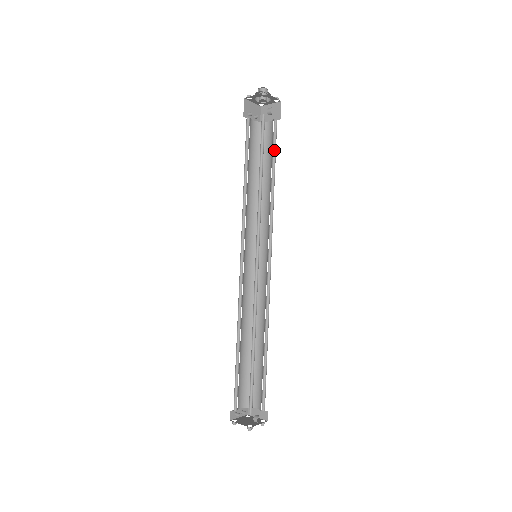
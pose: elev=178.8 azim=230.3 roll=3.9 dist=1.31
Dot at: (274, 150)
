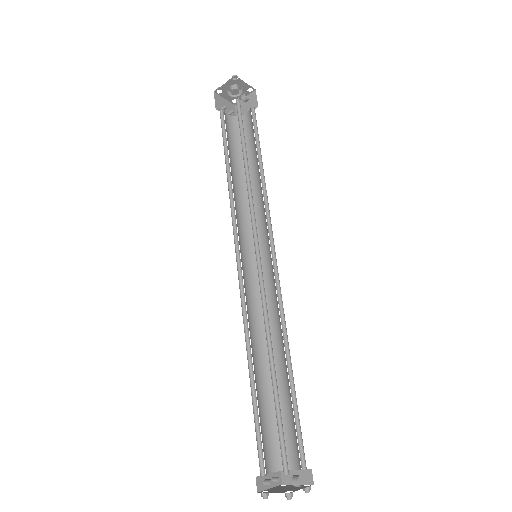
Dot at: (257, 138)
